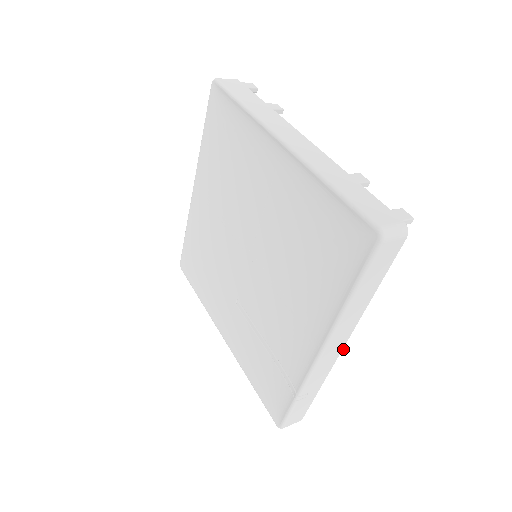
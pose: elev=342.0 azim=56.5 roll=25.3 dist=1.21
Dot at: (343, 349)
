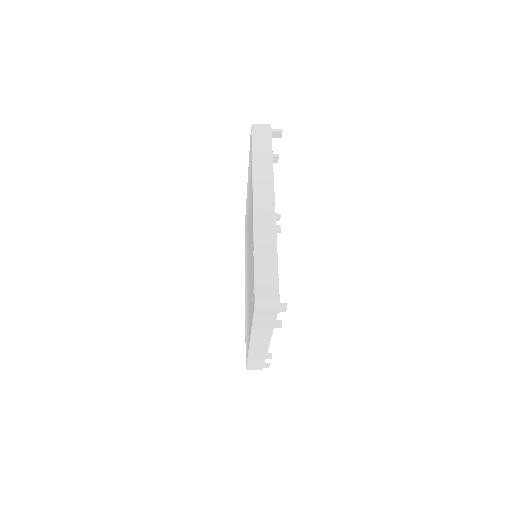
Dot at: (272, 201)
